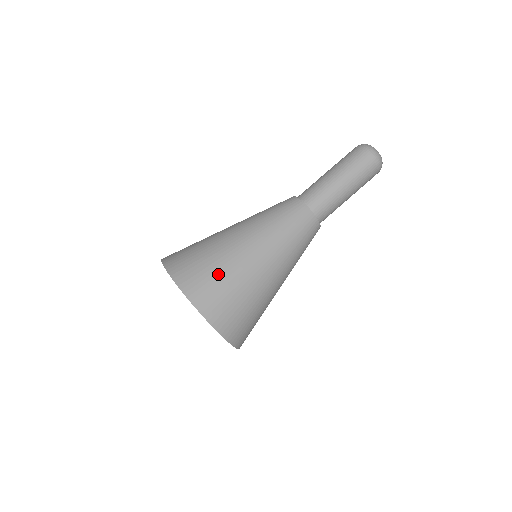
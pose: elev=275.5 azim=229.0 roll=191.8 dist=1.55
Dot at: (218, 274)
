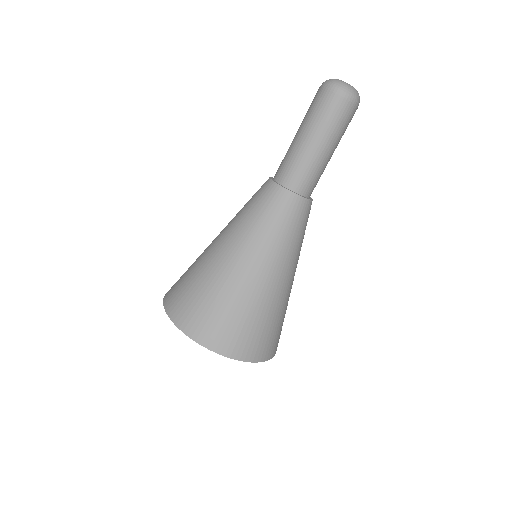
Dot at: (189, 280)
